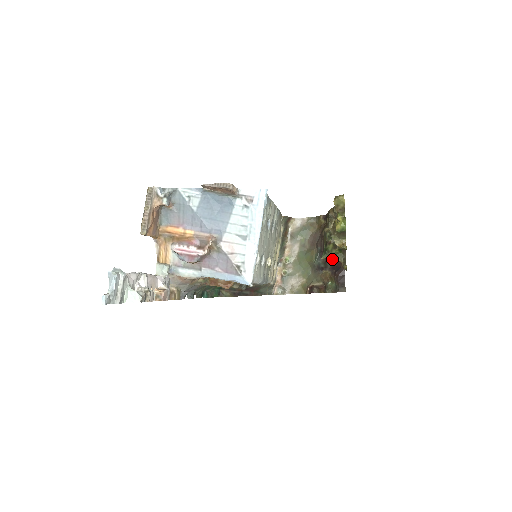
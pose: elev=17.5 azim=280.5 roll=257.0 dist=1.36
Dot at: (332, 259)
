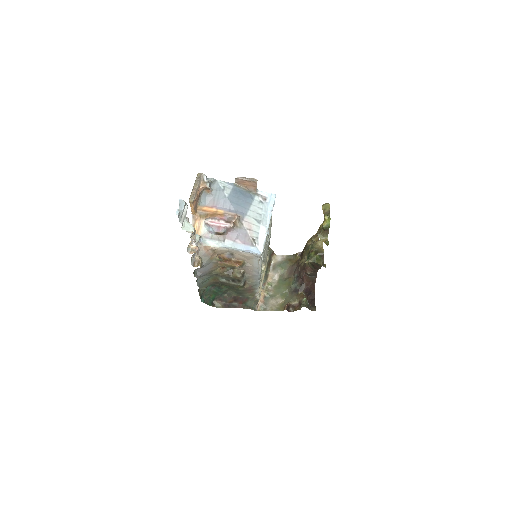
Dot at: (306, 282)
